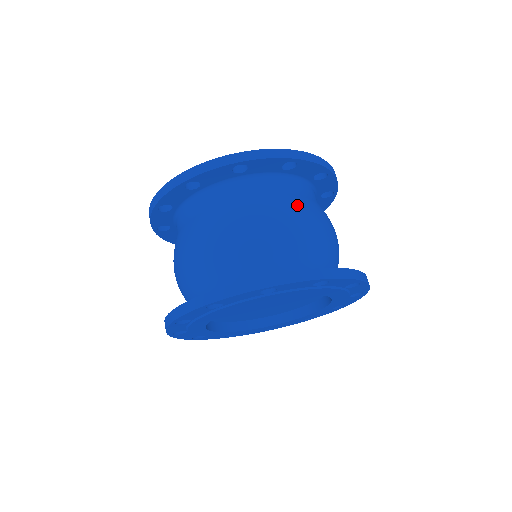
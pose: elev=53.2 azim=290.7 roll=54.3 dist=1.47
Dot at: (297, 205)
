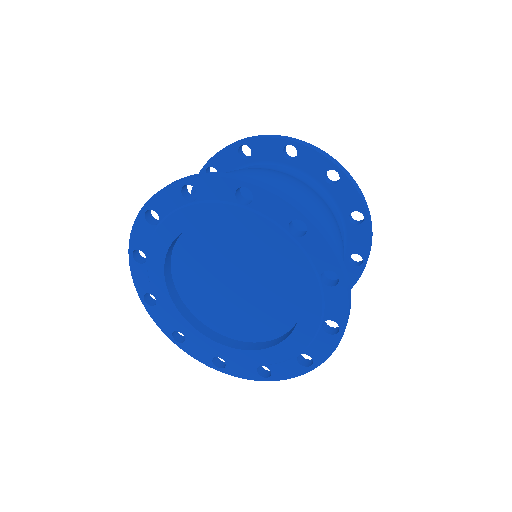
Dot at: occluded
